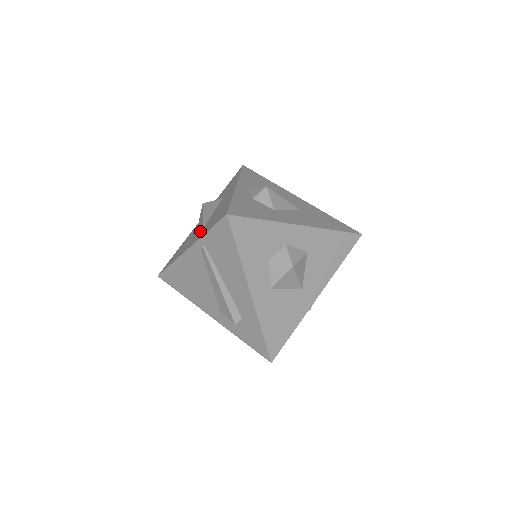
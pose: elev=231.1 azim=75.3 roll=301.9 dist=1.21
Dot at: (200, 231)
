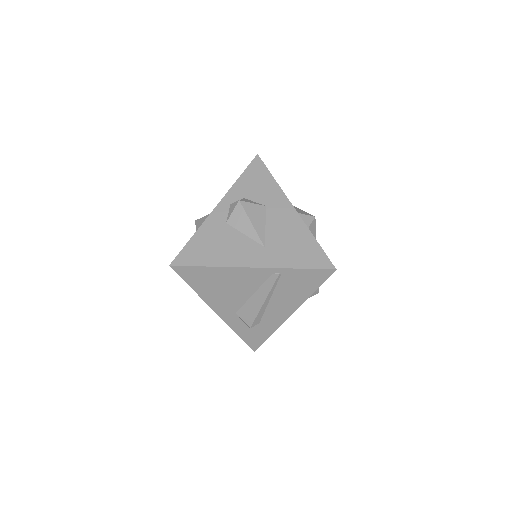
Dot at: (261, 248)
